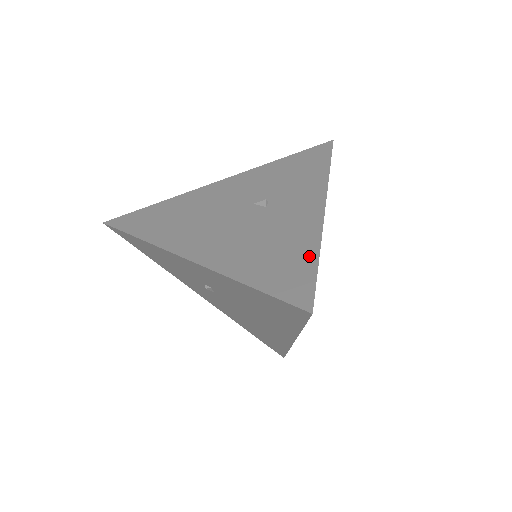
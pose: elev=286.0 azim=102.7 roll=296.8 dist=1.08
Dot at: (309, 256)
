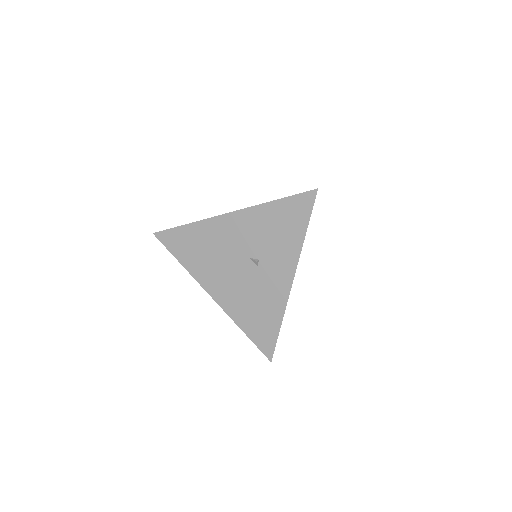
Dot at: (276, 324)
